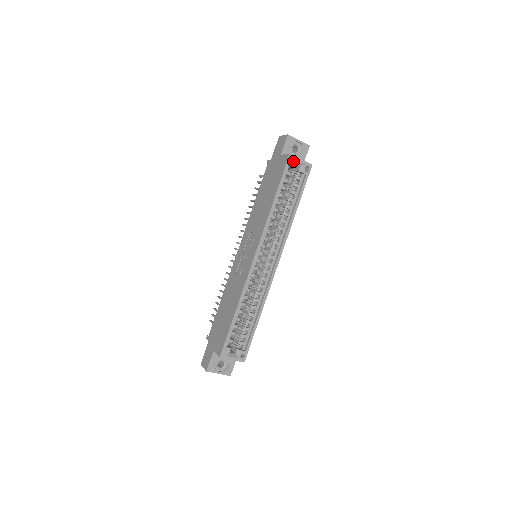
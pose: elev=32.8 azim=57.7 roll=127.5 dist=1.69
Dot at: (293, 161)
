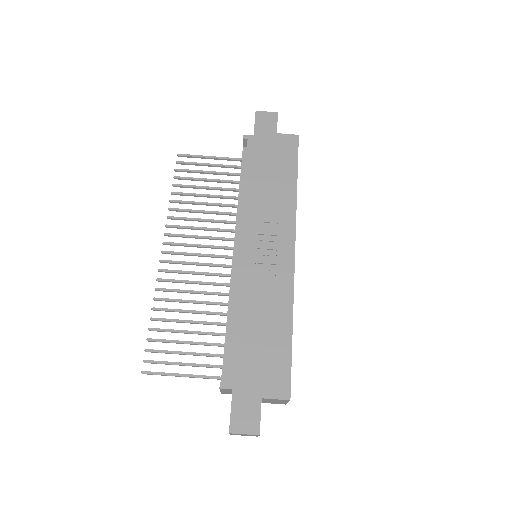
Dot at: occluded
